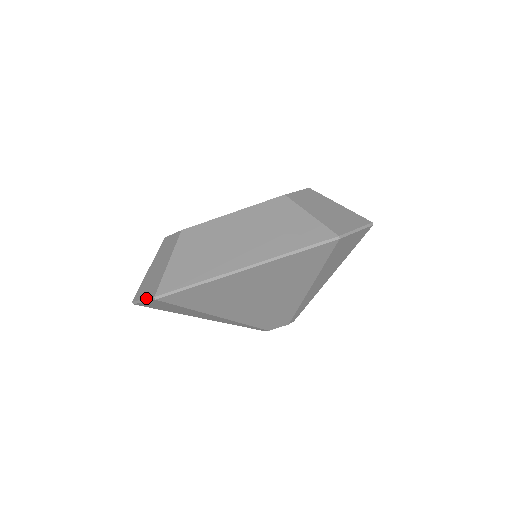
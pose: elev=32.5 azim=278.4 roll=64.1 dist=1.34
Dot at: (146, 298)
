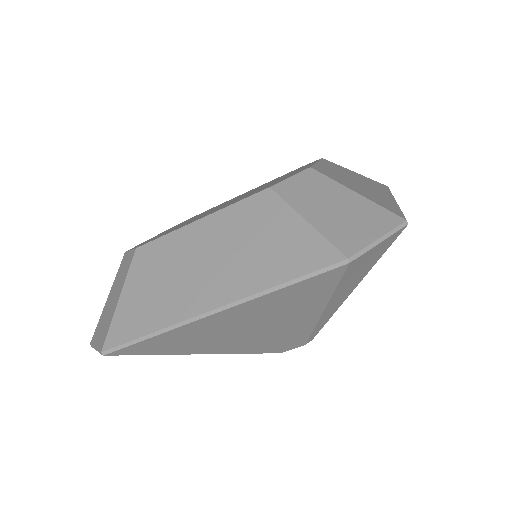
Dot at: (96, 348)
